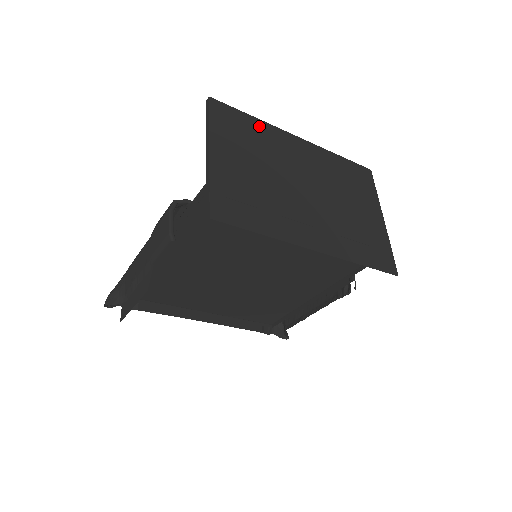
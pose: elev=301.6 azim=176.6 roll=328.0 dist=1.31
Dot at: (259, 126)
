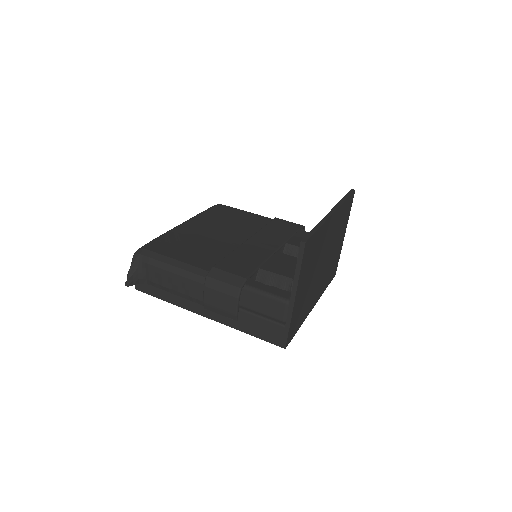
Dot at: (320, 234)
